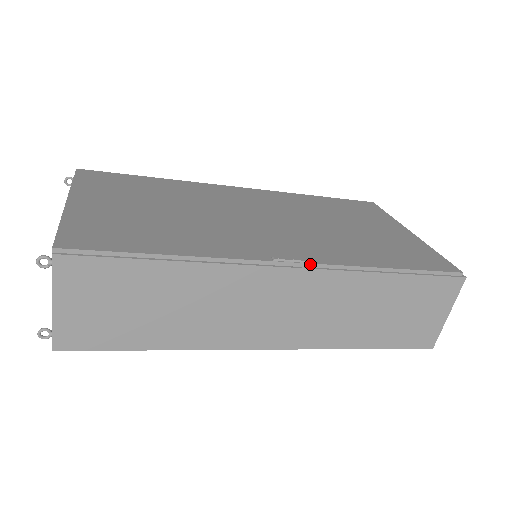
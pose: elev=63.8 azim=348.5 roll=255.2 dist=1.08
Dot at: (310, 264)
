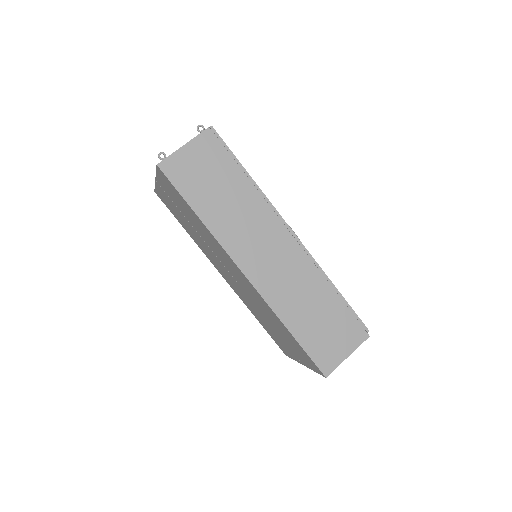
Dot at: (301, 243)
